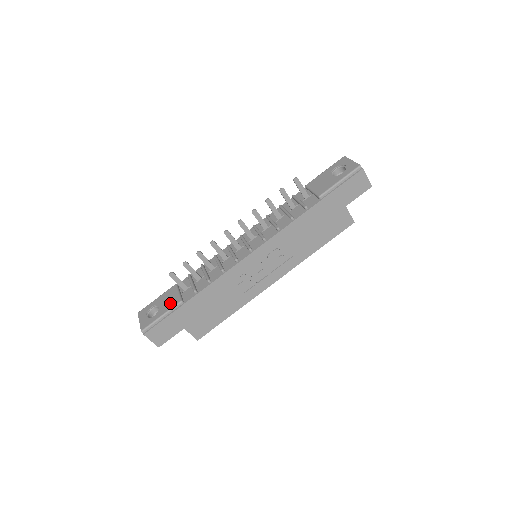
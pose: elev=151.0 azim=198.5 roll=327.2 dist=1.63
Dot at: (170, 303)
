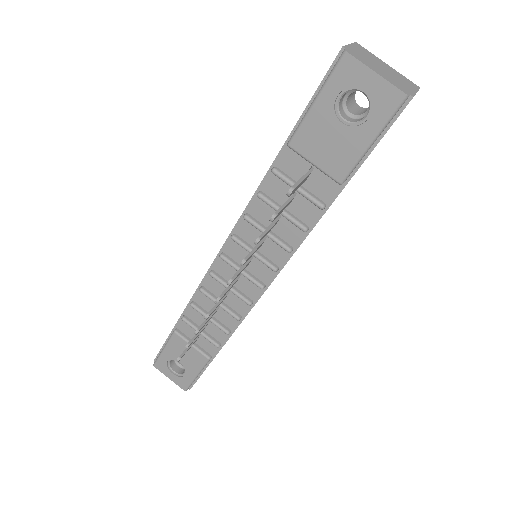
Dot at: (194, 361)
